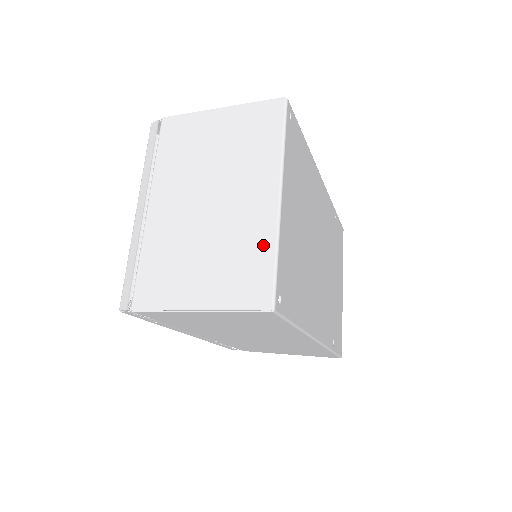
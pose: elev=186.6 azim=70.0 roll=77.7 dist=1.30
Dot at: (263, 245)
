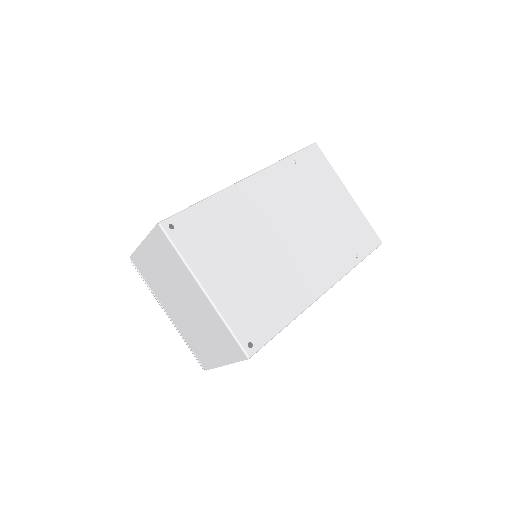
Dot at: (219, 324)
